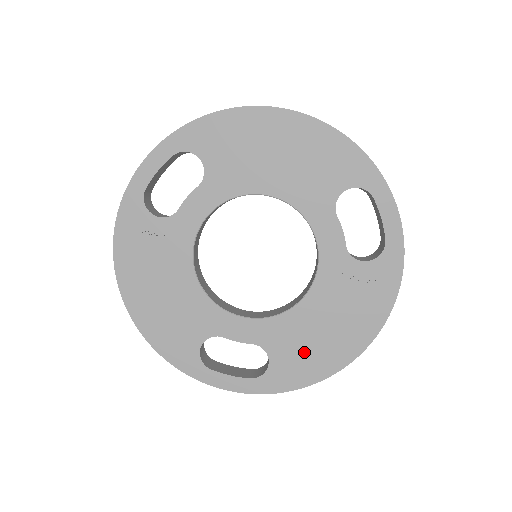
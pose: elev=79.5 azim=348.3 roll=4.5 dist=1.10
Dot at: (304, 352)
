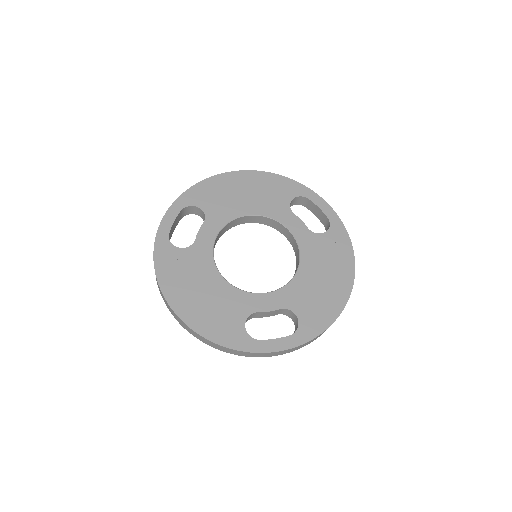
Dot at: (317, 301)
